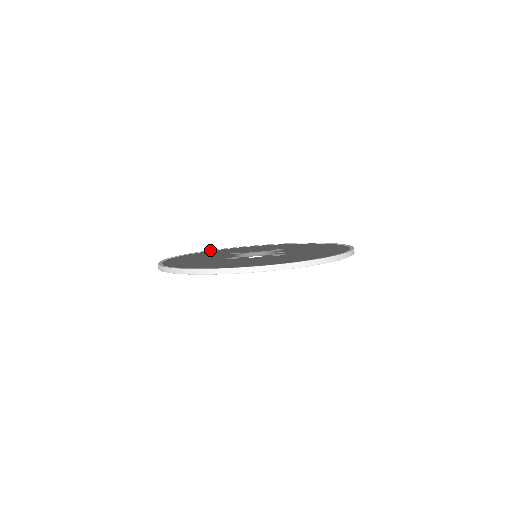
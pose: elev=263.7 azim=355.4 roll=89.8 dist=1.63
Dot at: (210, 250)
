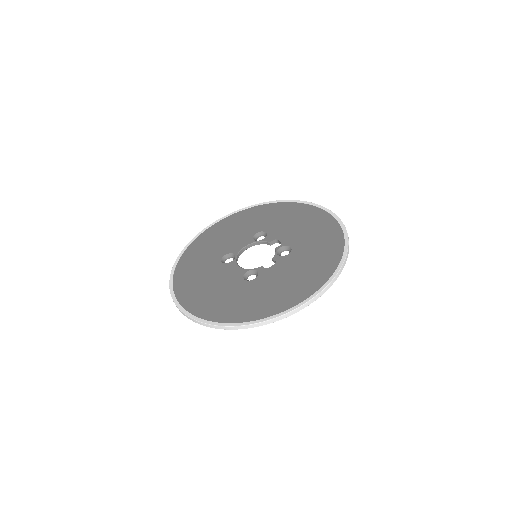
Dot at: (180, 255)
